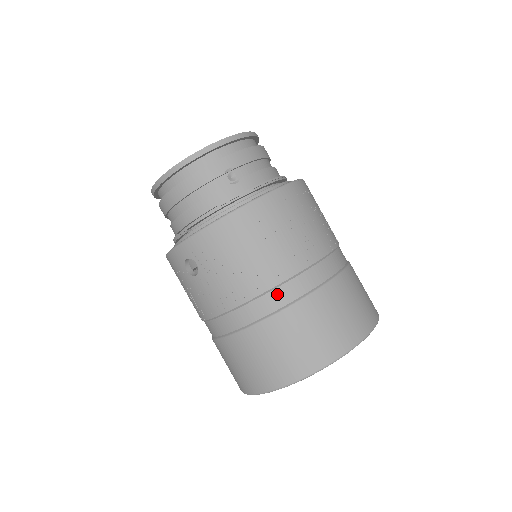
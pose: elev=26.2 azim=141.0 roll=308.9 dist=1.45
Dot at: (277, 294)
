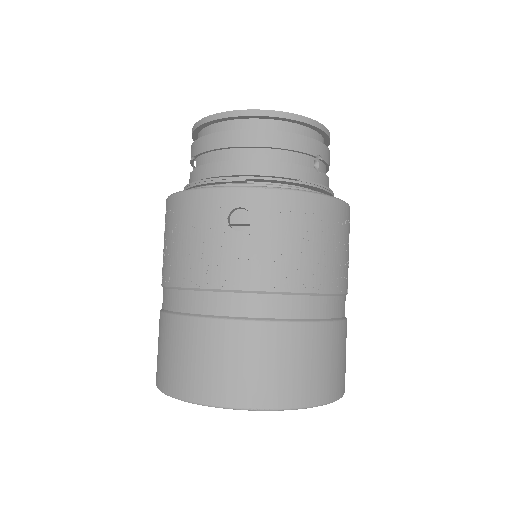
Dot at: (316, 302)
